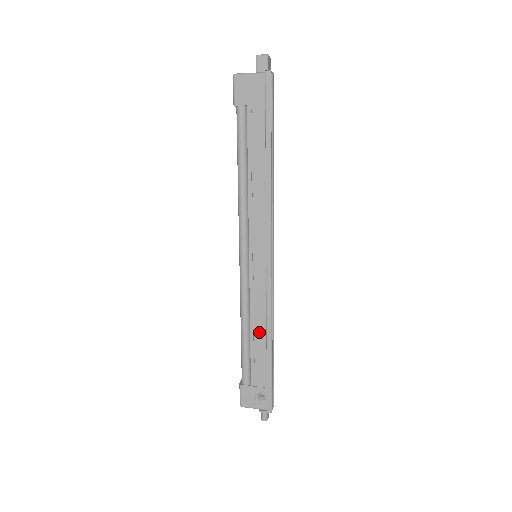
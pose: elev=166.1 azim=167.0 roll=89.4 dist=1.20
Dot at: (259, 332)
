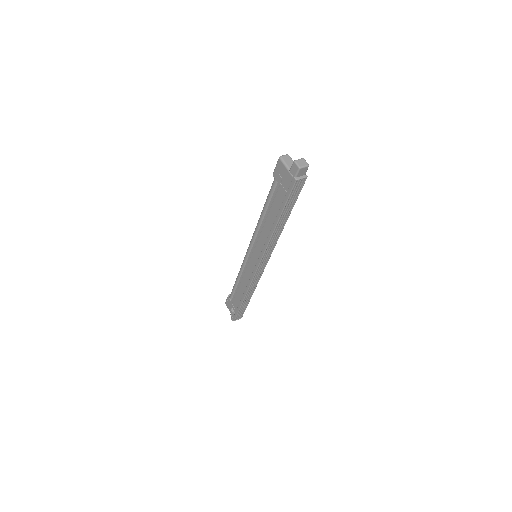
Dot at: (242, 288)
